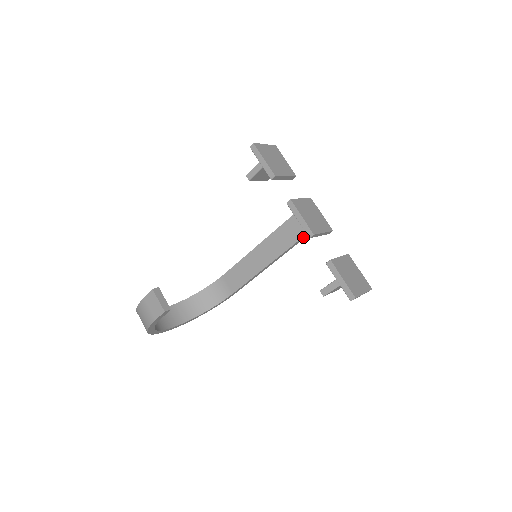
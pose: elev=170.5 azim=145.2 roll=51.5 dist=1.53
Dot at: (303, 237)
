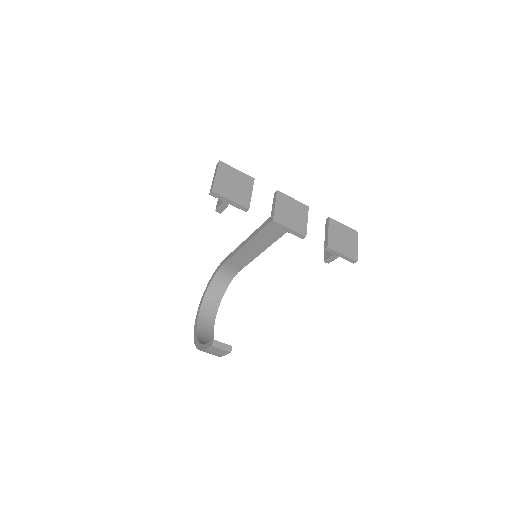
Dot at: occluded
